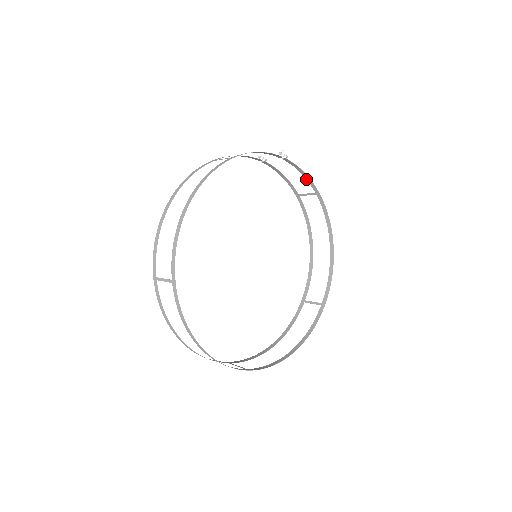
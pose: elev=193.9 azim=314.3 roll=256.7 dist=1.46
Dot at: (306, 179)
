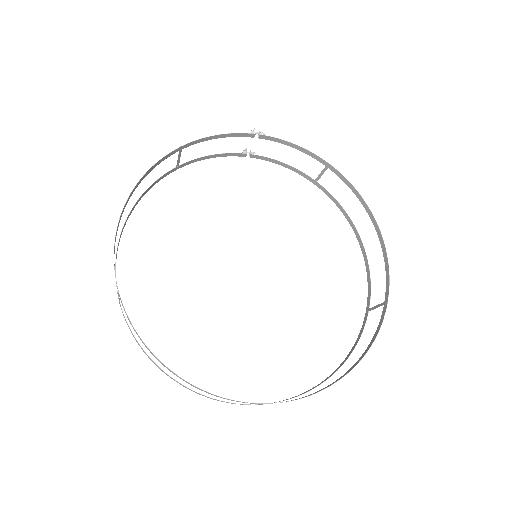
Dot at: occluded
